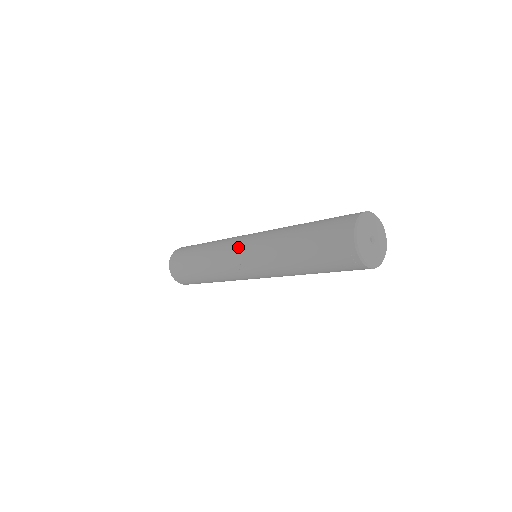
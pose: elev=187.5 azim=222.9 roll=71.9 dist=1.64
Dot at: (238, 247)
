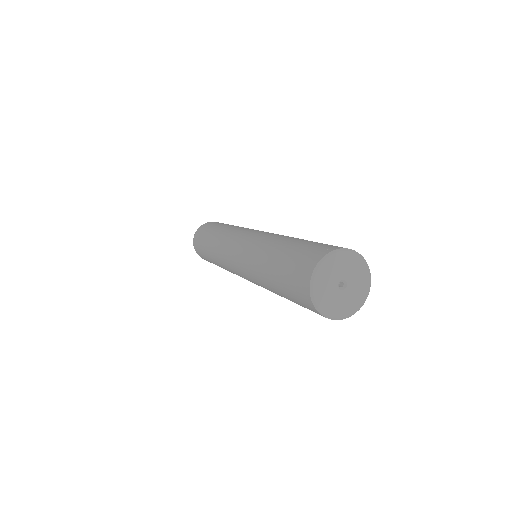
Dot at: (235, 271)
